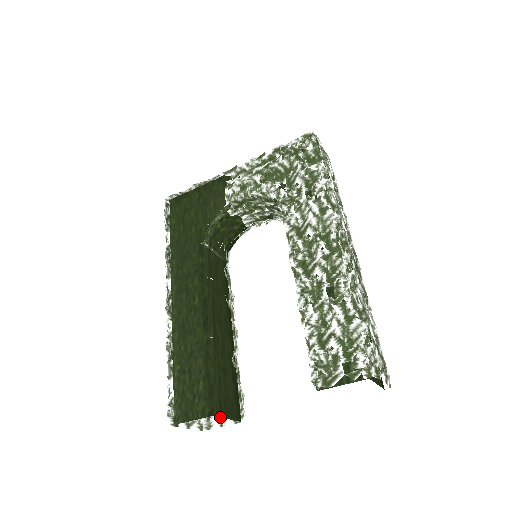
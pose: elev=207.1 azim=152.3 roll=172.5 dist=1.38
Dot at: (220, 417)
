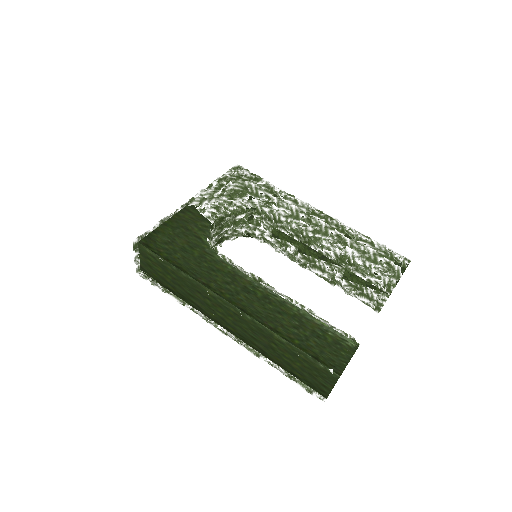
Dot at: occluded
